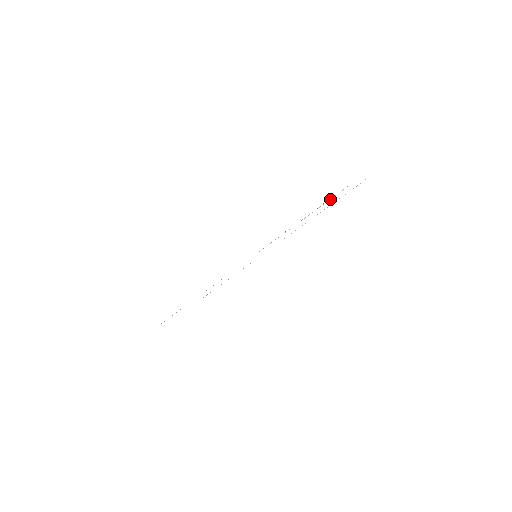
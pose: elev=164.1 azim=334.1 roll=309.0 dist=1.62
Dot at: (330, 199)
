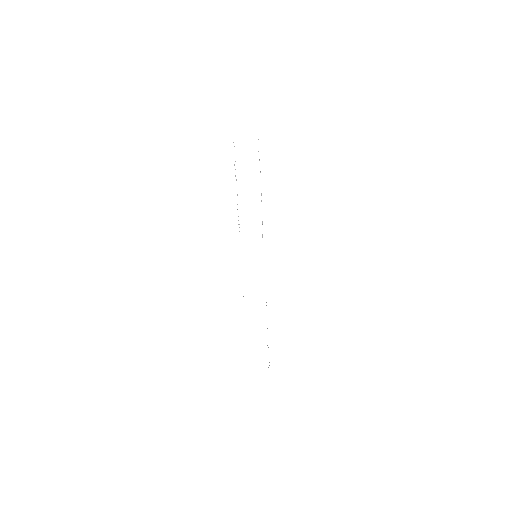
Dot at: occluded
